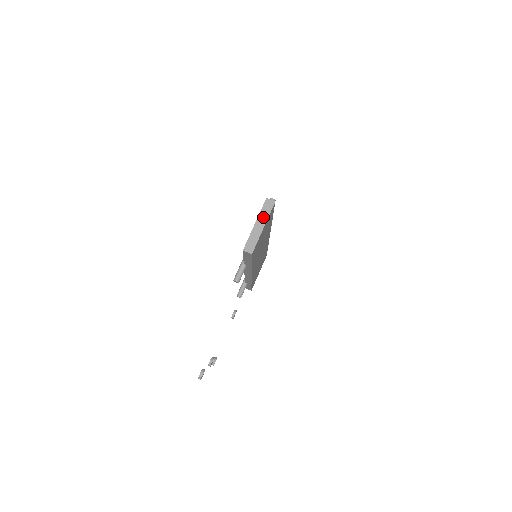
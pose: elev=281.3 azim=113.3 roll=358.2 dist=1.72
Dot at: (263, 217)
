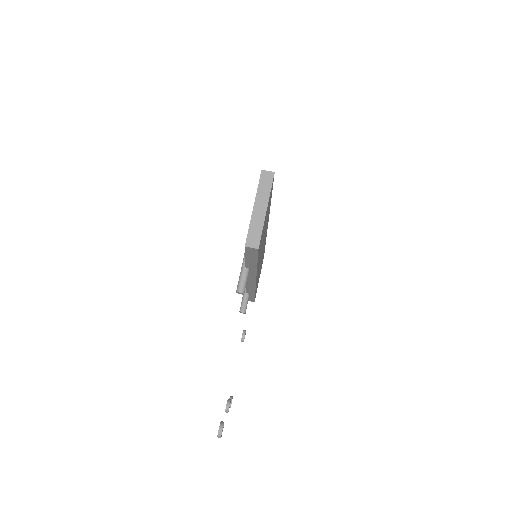
Dot at: (263, 196)
